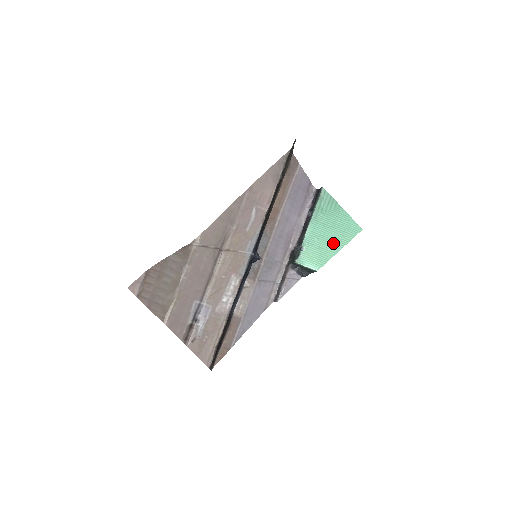
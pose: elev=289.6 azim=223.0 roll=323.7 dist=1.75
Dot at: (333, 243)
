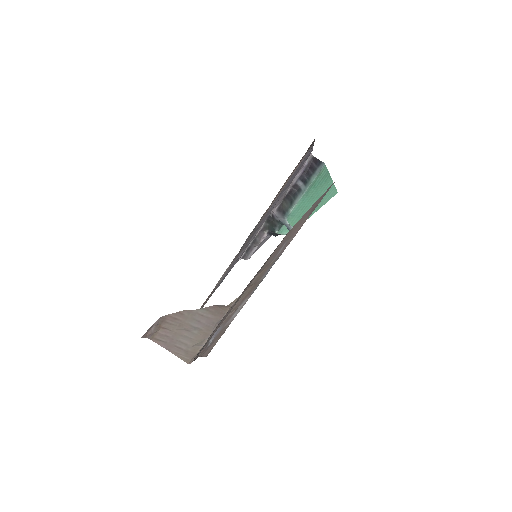
Dot at: occluded
